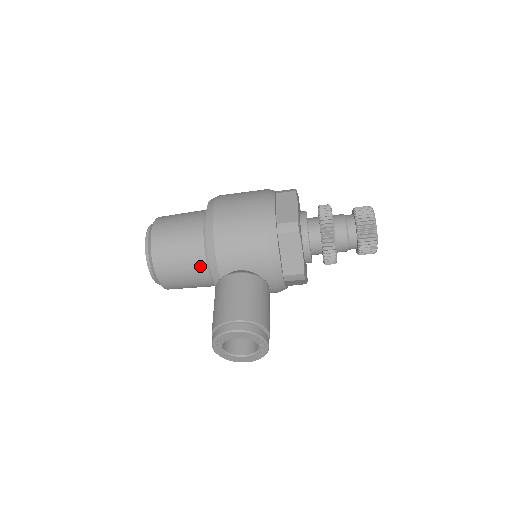
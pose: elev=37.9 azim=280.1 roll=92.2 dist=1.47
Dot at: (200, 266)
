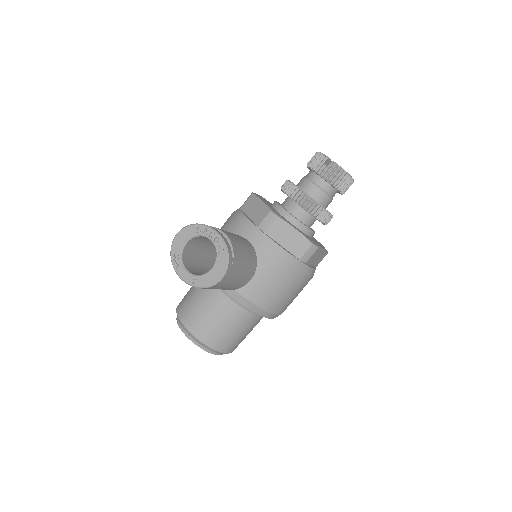
Dot at: occluded
